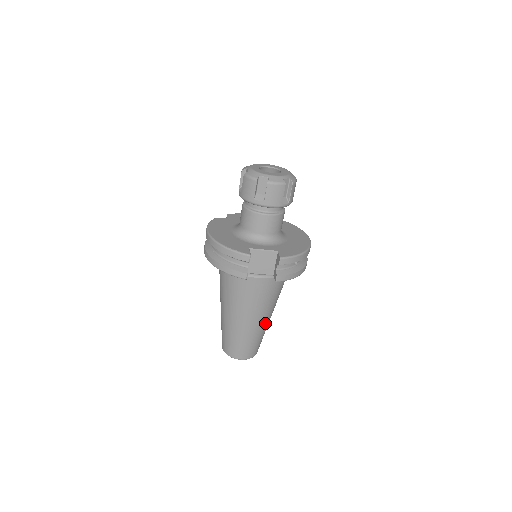
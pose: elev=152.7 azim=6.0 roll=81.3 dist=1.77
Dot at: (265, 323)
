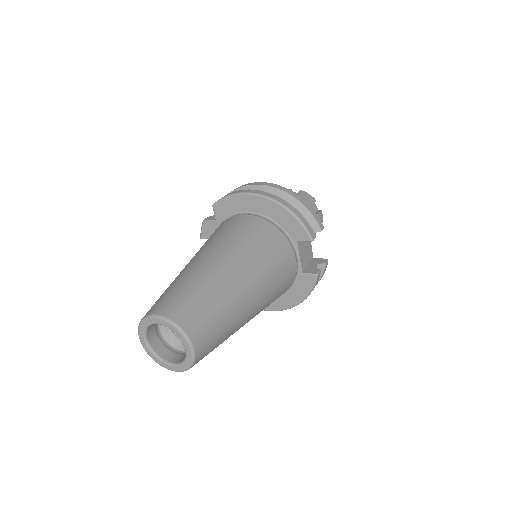
Dot at: (241, 326)
